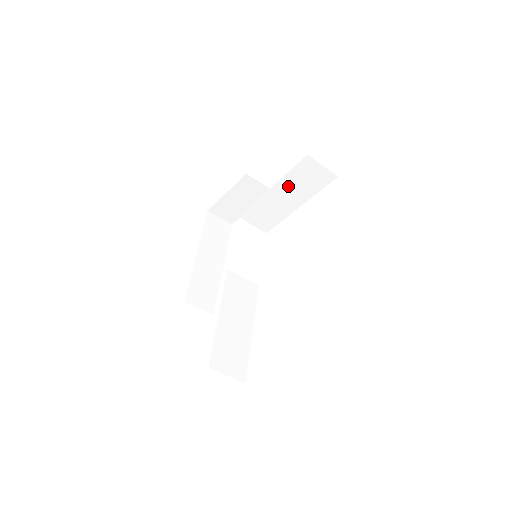
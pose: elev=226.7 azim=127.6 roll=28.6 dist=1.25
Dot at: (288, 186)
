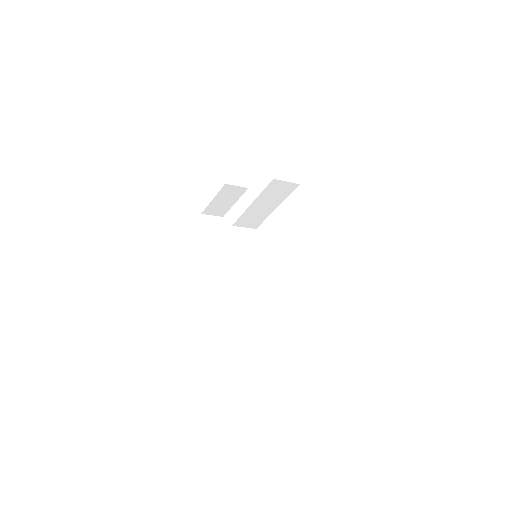
Dot at: (264, 199)
